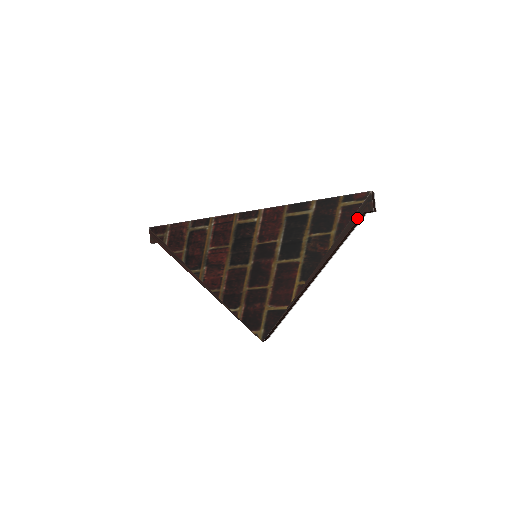
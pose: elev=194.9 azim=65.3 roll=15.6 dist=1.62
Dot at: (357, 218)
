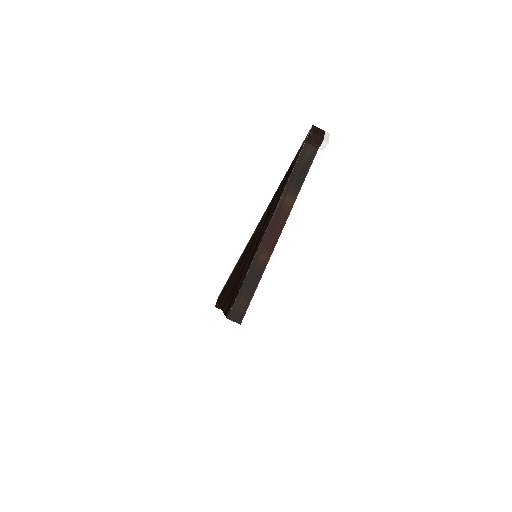
Dot at: (301, 151)
